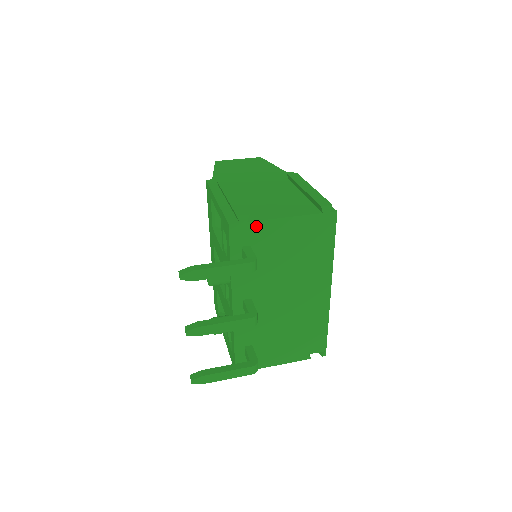
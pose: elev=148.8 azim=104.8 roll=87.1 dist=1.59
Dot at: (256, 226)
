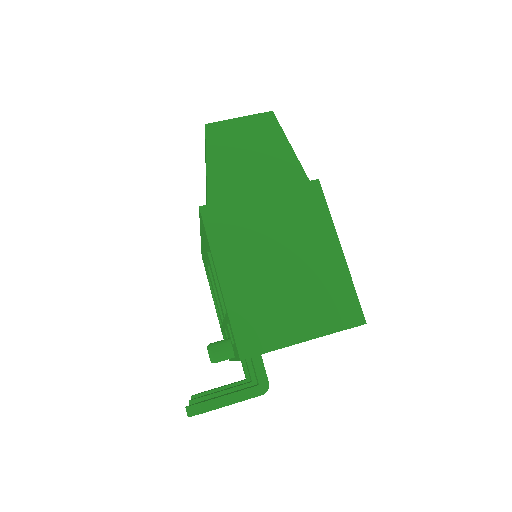
Dot at: occluded
